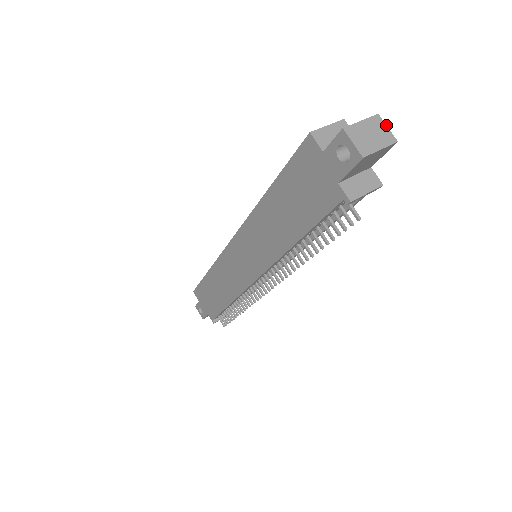
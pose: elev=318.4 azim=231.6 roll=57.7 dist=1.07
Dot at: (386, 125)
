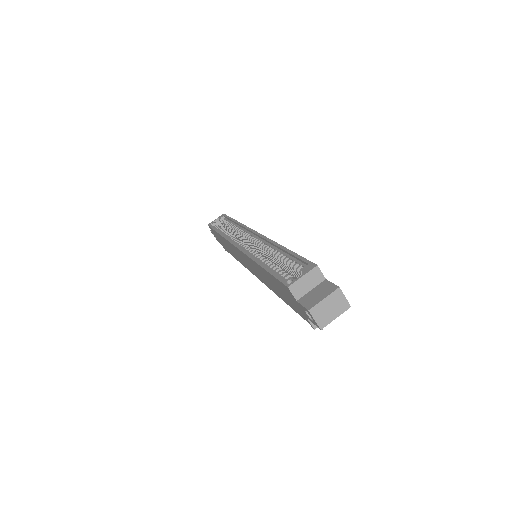
Dot at: (344, 295)
